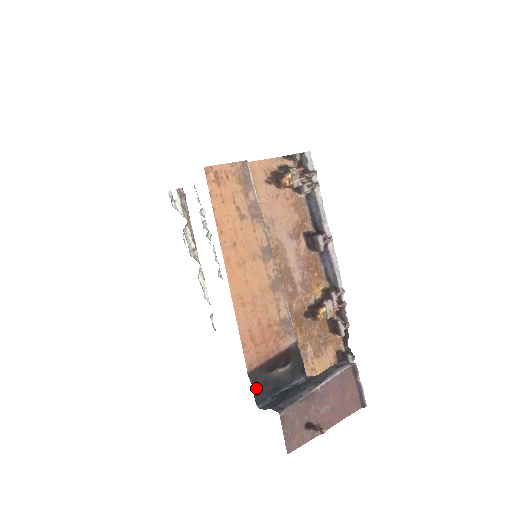
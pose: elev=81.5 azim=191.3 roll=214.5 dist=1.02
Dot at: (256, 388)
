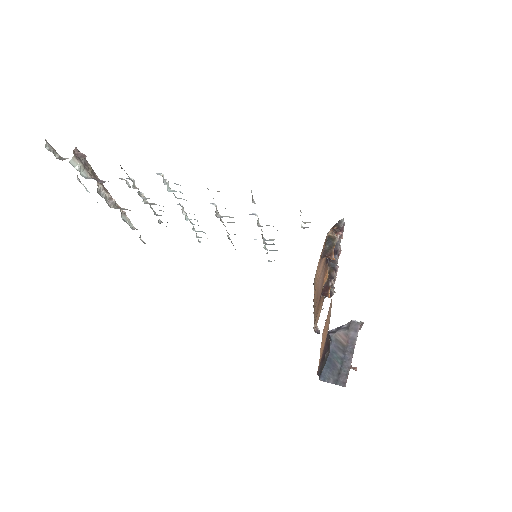
Dot at: occluded
